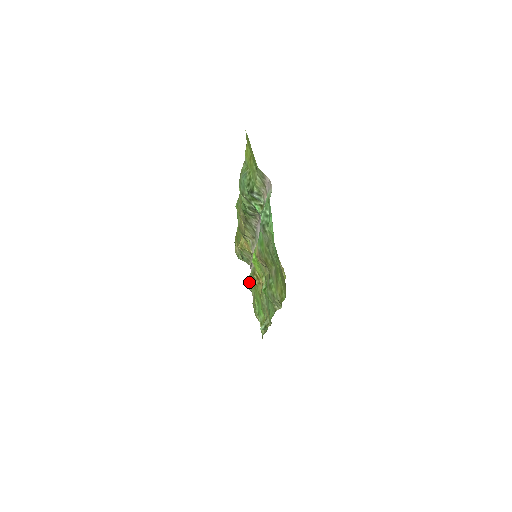
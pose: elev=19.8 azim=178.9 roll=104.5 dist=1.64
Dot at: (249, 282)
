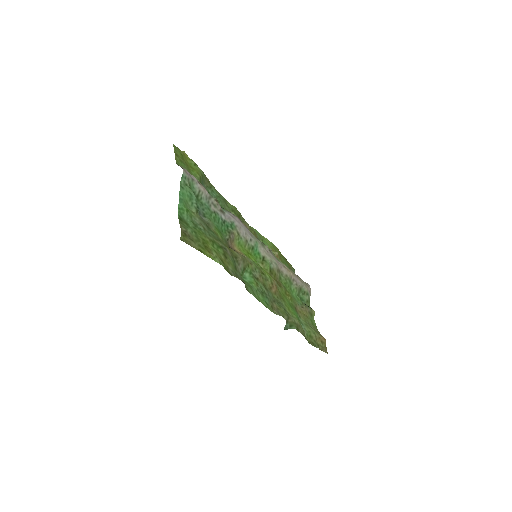
Dot at: (297, 296)
